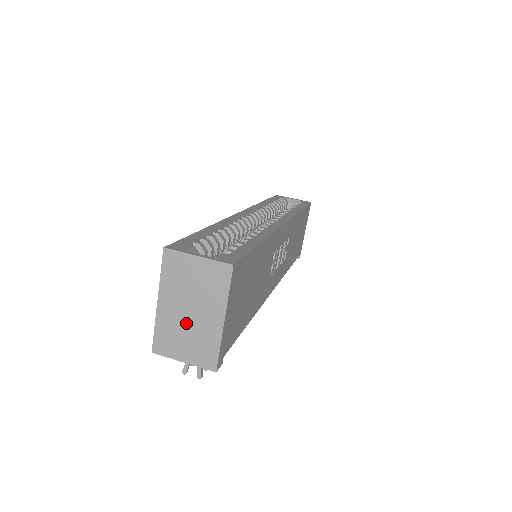
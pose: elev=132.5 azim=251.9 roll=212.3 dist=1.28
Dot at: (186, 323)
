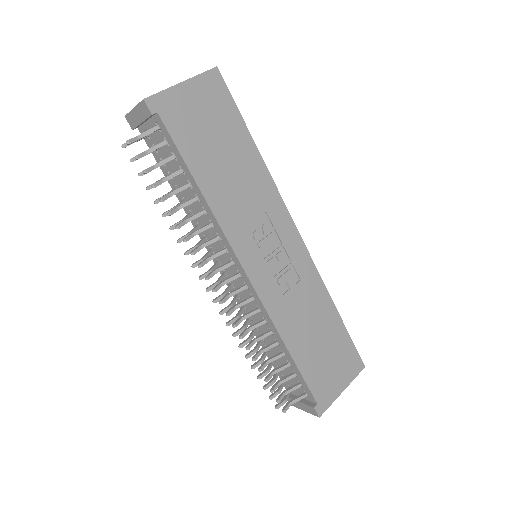
Dot at: occluded
